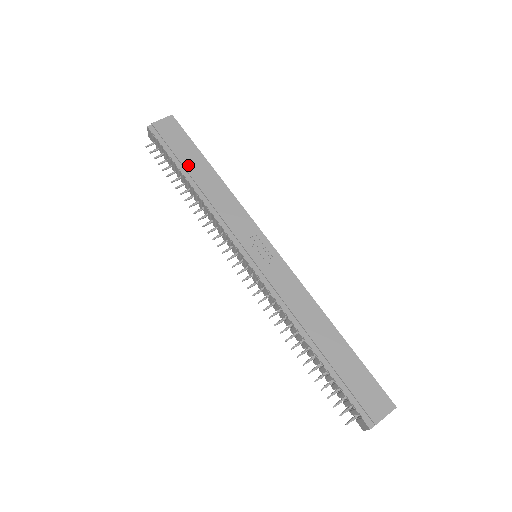
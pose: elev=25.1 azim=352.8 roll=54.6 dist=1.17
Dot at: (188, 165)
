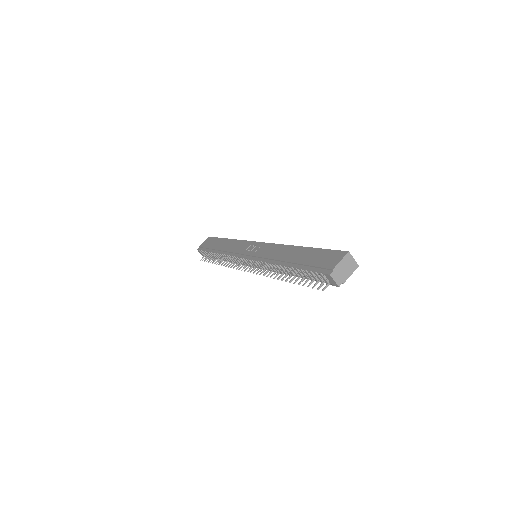
Dot at: (215, 247)
